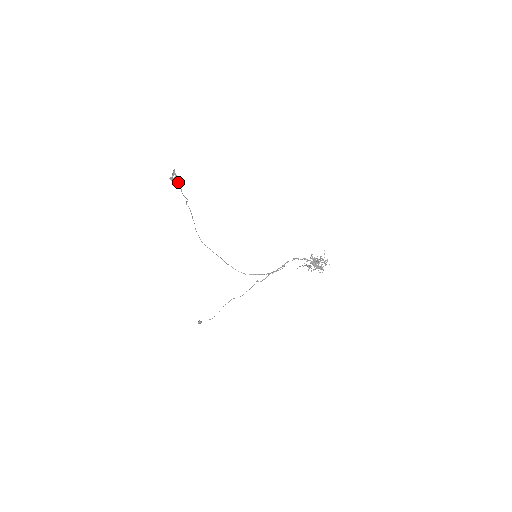
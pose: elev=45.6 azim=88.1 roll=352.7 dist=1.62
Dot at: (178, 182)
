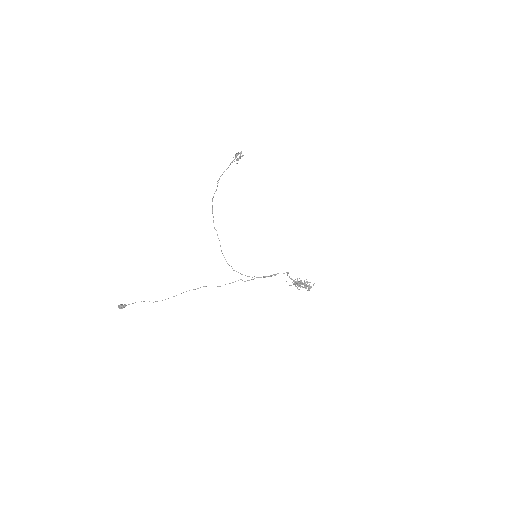
Dot at: (232, 162)
